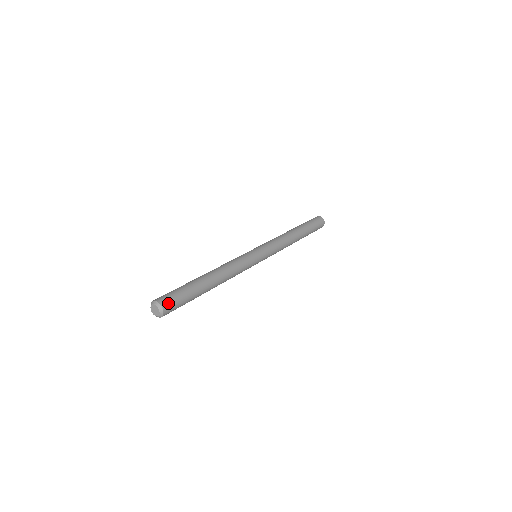
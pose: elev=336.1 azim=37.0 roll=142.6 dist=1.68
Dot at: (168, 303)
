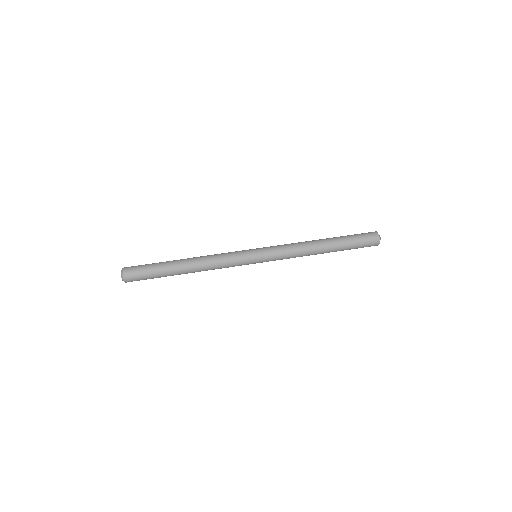
Dot at: (131, 278)
